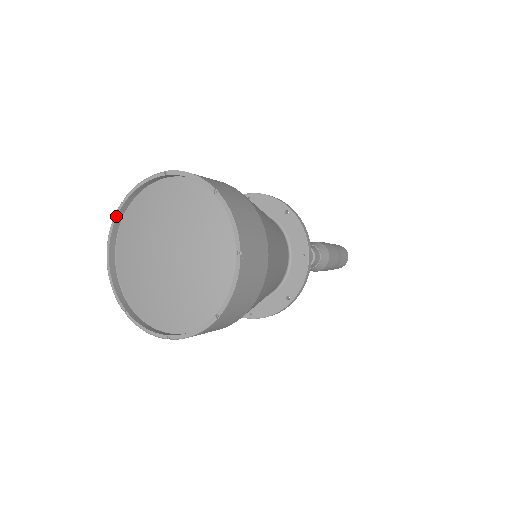
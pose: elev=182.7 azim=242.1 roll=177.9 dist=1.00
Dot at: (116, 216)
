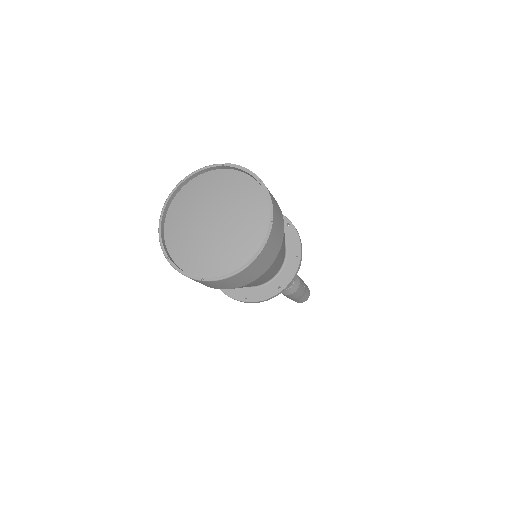
Dot at: (175, 189)
